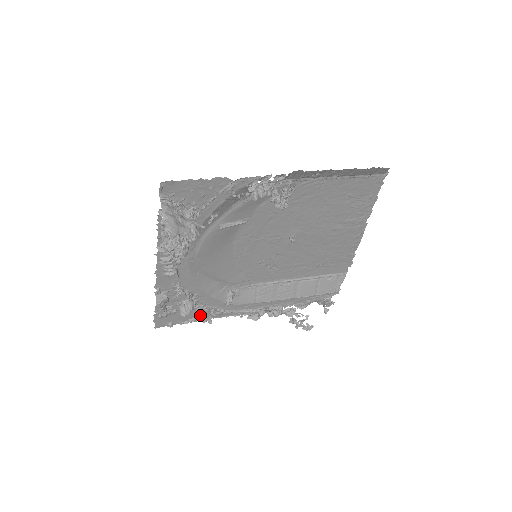
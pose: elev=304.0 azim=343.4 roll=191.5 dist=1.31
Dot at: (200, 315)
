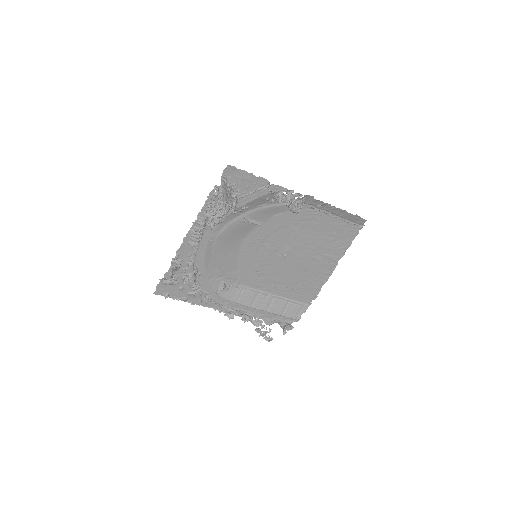
Dot at: (191, 297)
